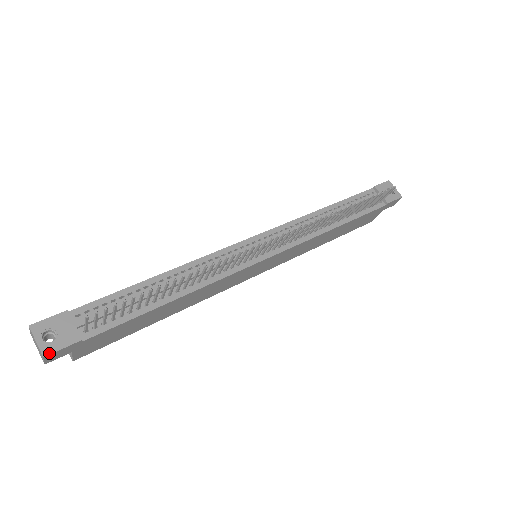
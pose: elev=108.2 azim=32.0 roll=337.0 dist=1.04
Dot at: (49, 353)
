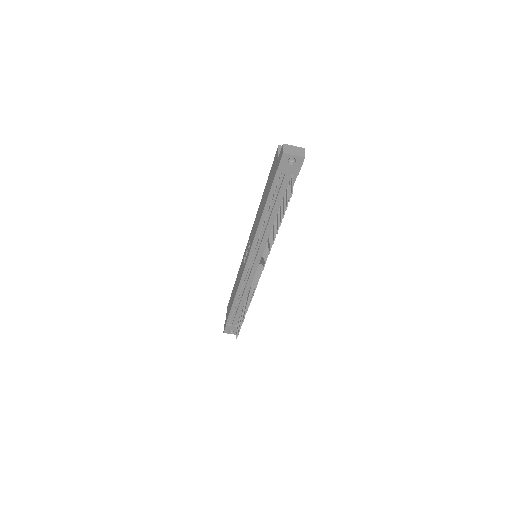
Dot at: occluded
